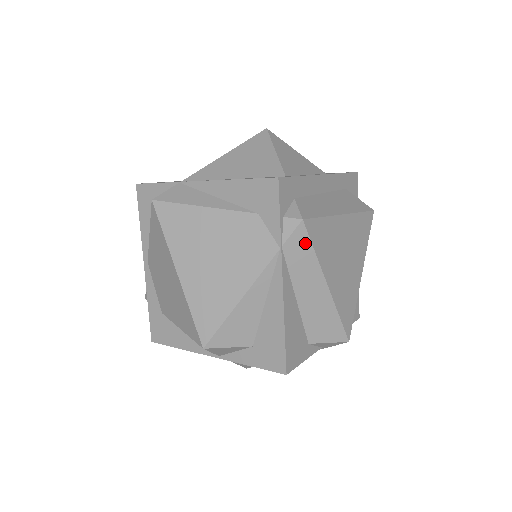
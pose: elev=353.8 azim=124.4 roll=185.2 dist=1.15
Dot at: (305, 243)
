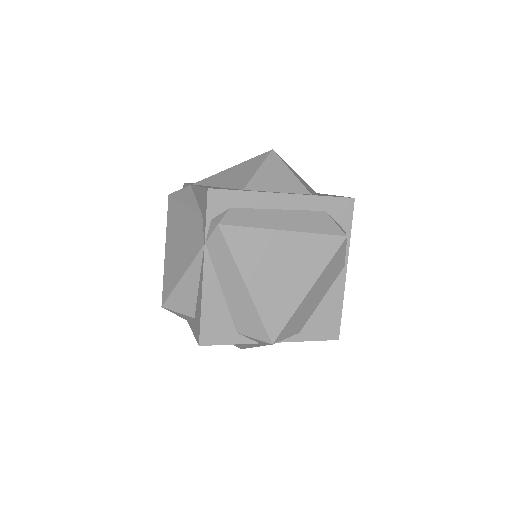
Dot at: (223, 244)
